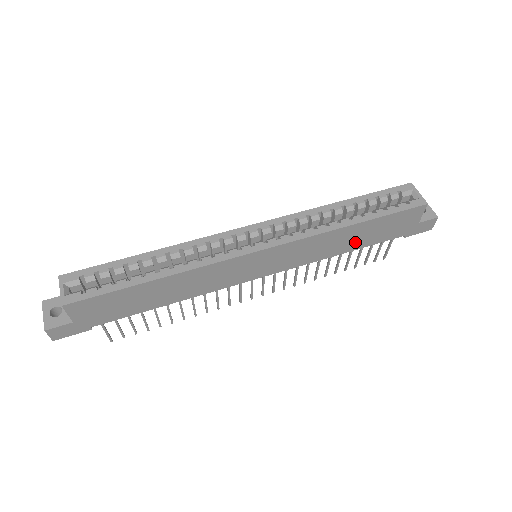
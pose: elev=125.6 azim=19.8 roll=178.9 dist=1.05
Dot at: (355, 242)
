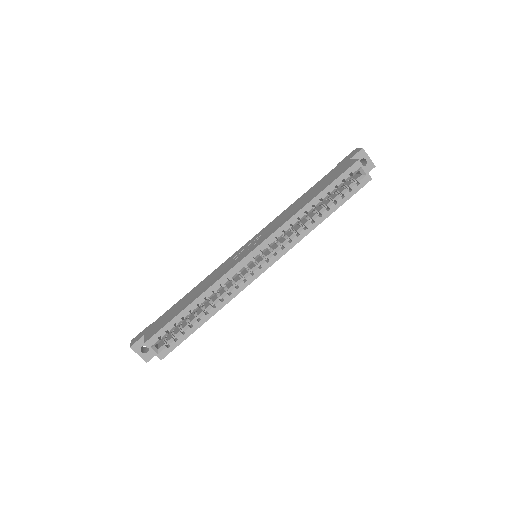
Dot at: occluded
